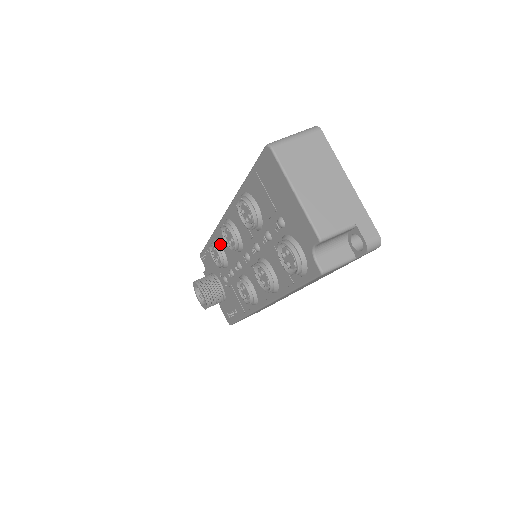
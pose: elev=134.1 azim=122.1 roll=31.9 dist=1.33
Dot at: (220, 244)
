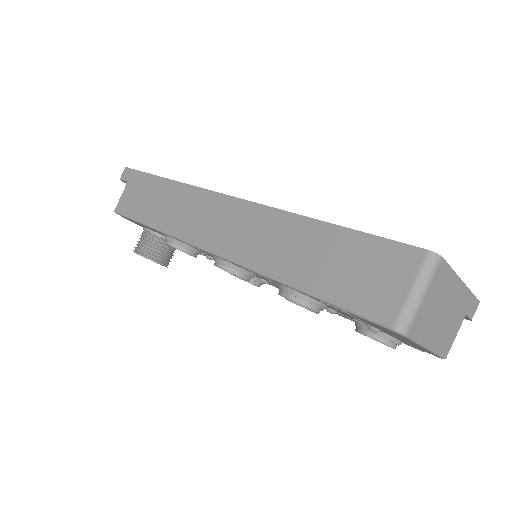
Dot at: (189, 246)
